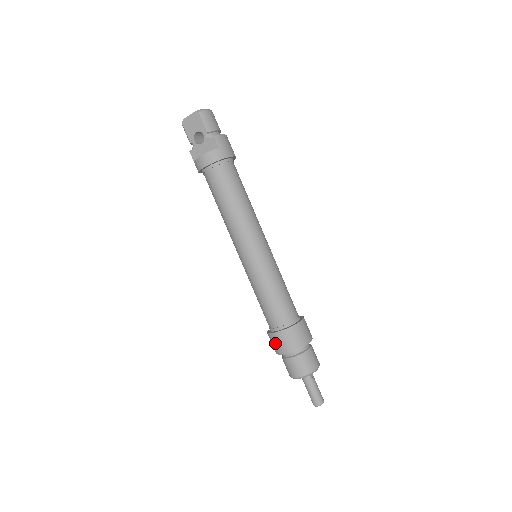
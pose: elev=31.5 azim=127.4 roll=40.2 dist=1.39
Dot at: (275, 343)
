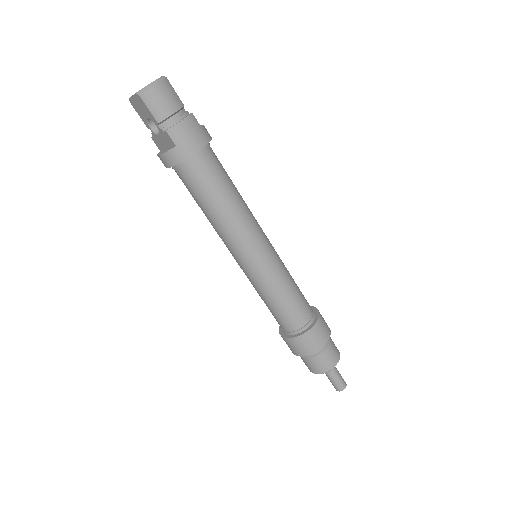
Dot at: occluded
